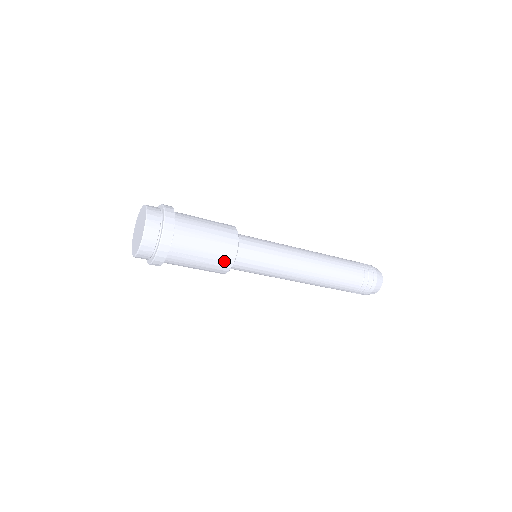
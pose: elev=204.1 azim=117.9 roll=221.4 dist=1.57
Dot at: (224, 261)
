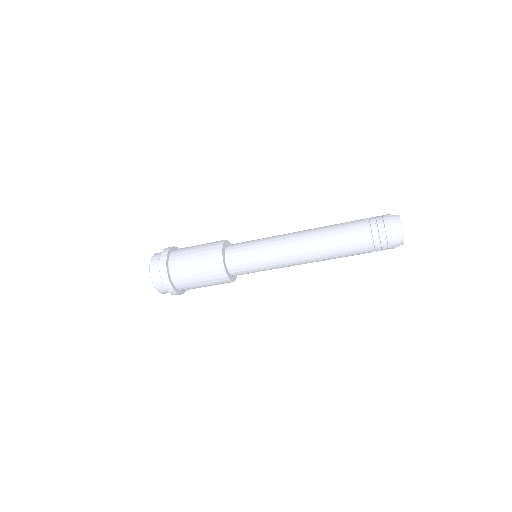
Dot at: (213, 259)
